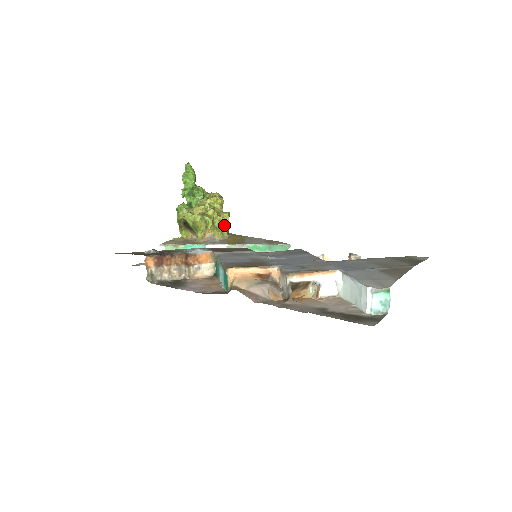
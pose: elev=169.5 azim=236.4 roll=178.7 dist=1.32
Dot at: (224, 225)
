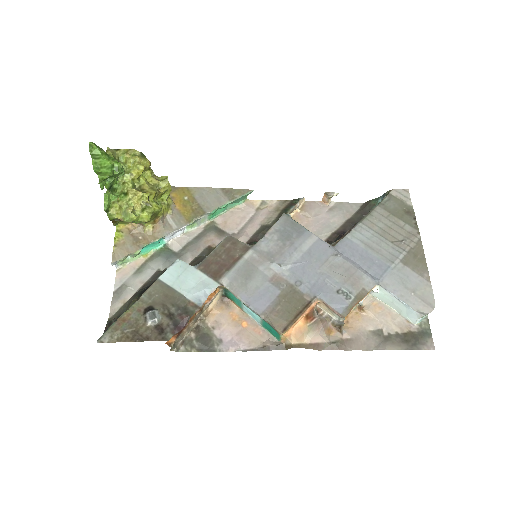
Dot at: (166, 195)
